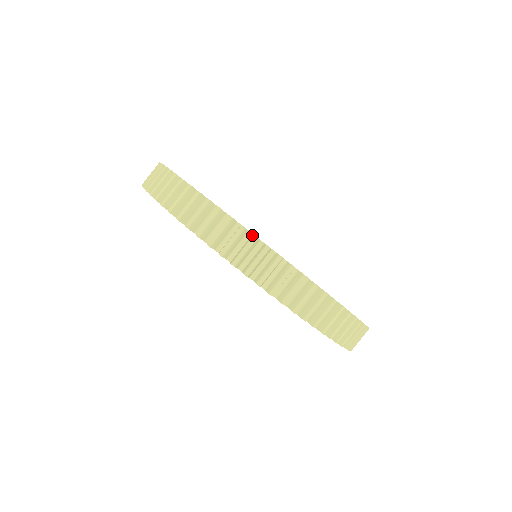
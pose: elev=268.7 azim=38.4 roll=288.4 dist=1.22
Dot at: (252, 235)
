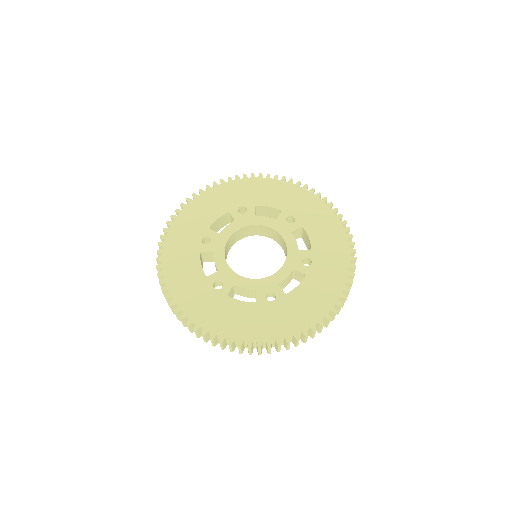
Dot at: (295, 339)
